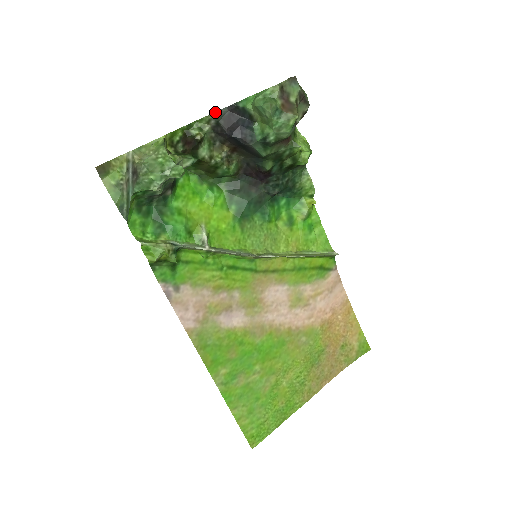
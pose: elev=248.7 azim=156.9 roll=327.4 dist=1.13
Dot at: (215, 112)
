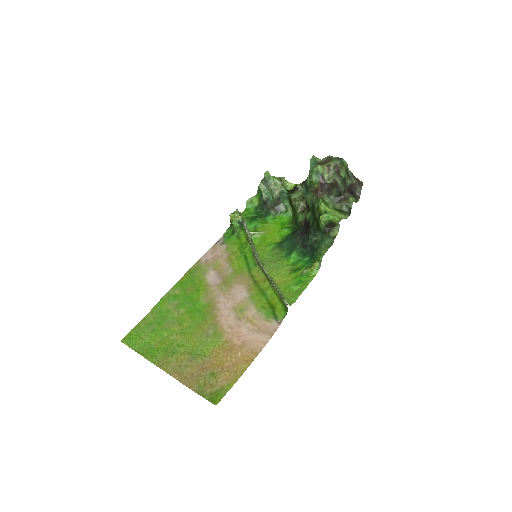
Dot at: occluded
